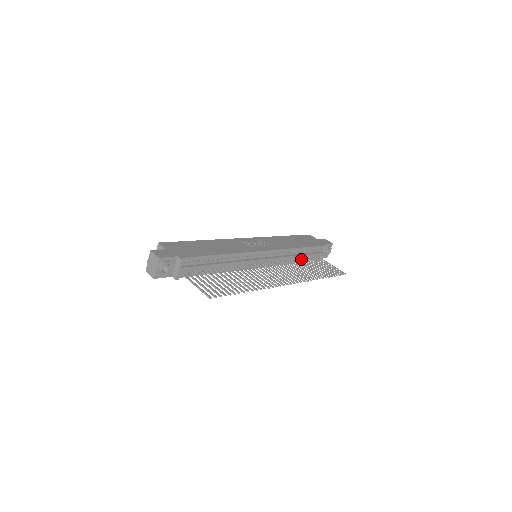
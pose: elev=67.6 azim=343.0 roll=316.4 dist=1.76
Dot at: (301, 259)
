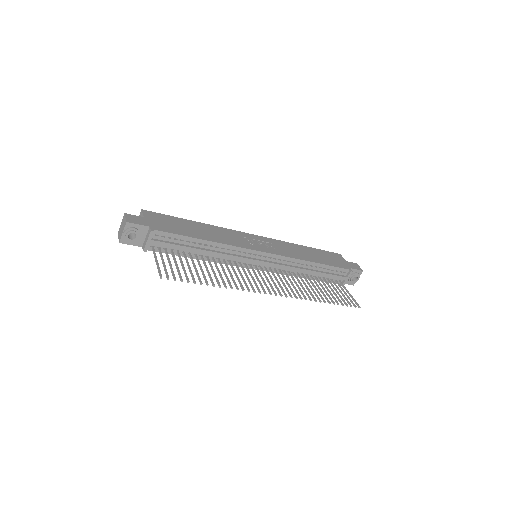
Dot at: (314, 276)
